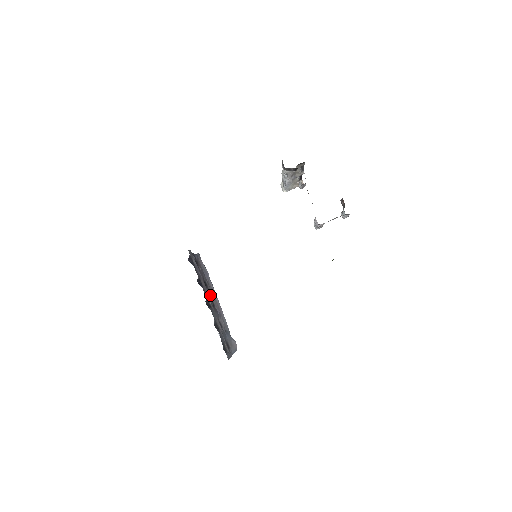
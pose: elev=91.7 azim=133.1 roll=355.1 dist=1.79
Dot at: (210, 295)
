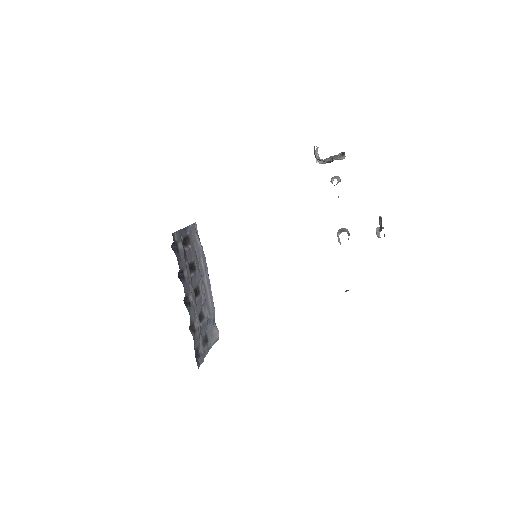
Dot at: (196, 281)
